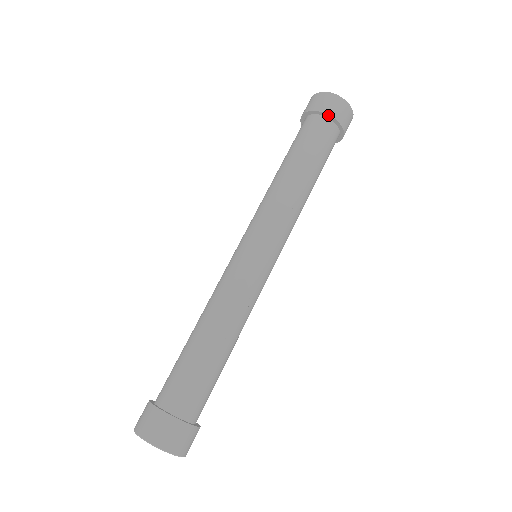
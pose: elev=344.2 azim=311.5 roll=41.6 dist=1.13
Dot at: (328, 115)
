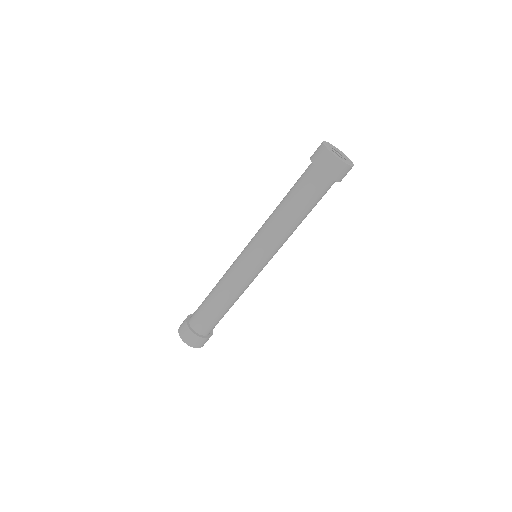
Dot at: (327, 175)
